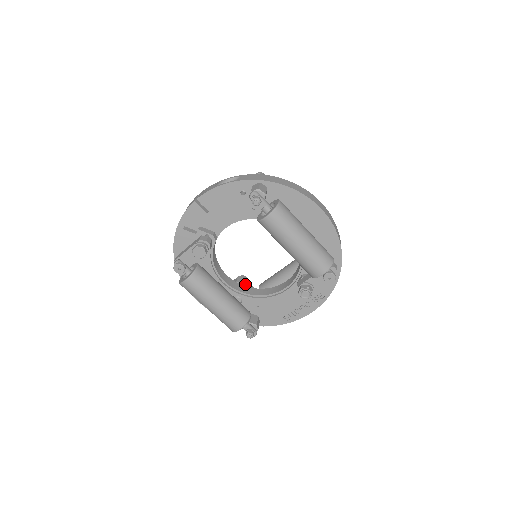
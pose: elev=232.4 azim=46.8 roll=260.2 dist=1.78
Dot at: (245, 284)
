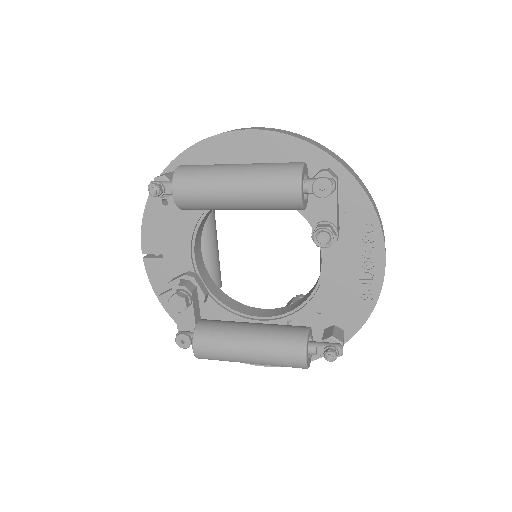
Dot at: occluded
